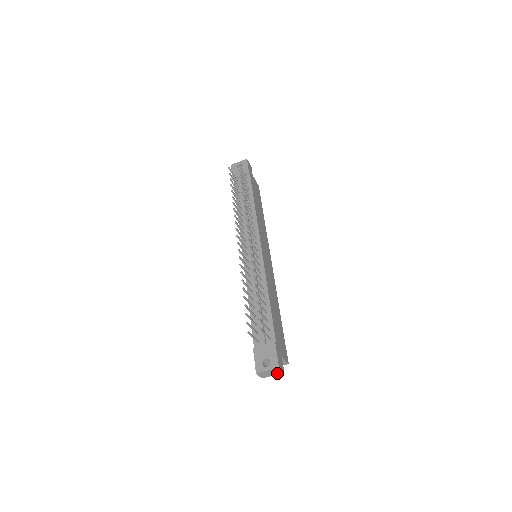
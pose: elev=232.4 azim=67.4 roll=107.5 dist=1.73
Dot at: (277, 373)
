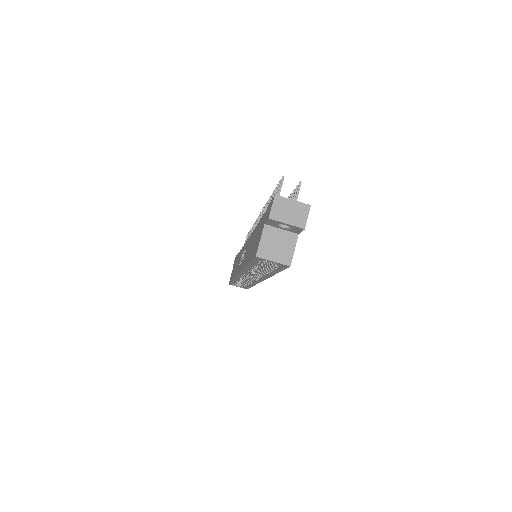
Dot at: (296, 222)
